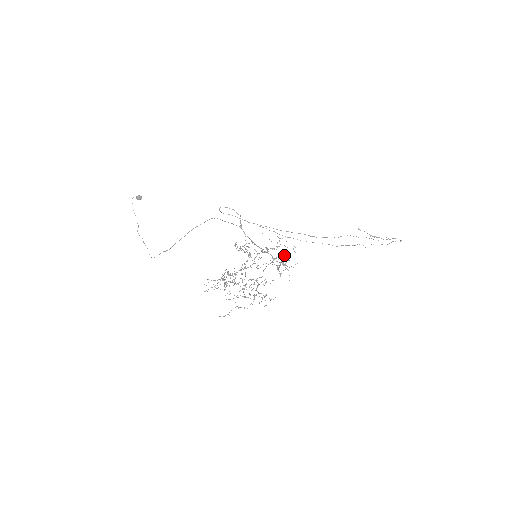
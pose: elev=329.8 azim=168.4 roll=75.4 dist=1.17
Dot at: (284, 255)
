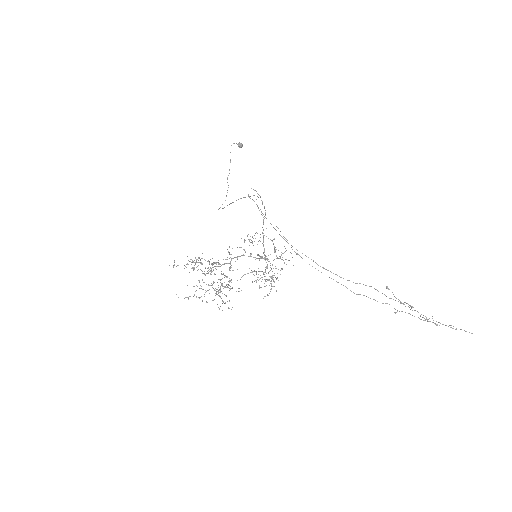
Dot at: (270, 270)
